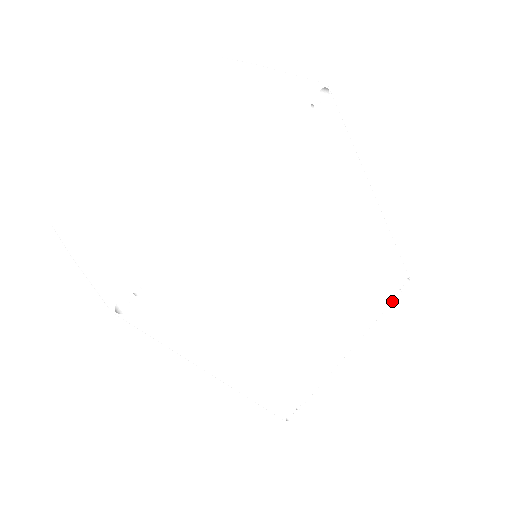
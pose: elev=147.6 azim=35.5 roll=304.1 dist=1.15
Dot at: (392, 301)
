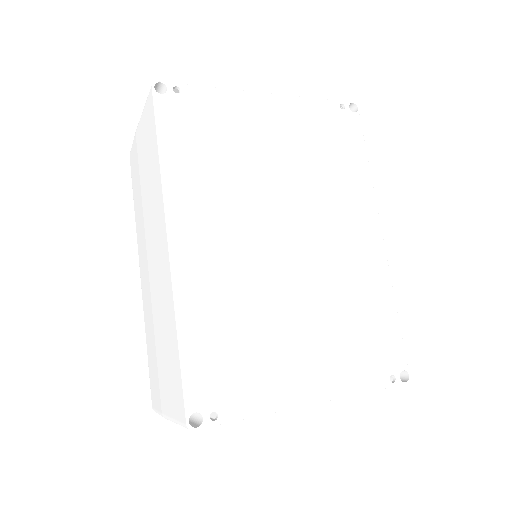
Dot at: (382, 386)
